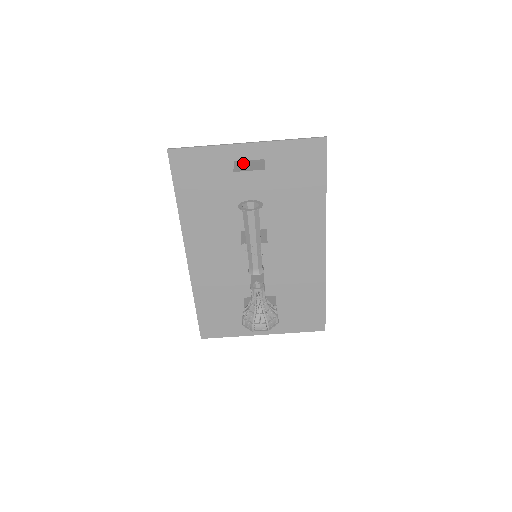
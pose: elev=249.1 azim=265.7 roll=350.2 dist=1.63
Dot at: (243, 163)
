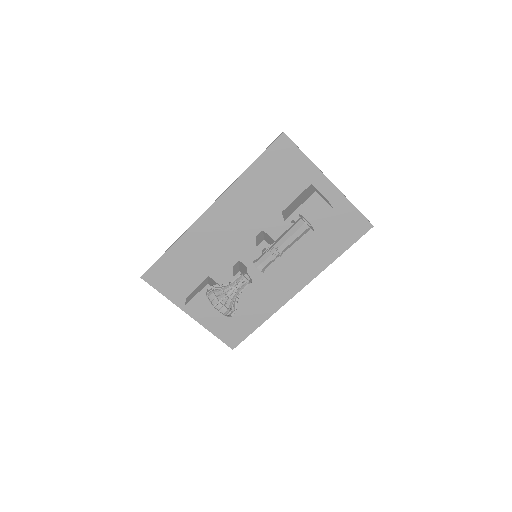
Dot at: (318, 191)
